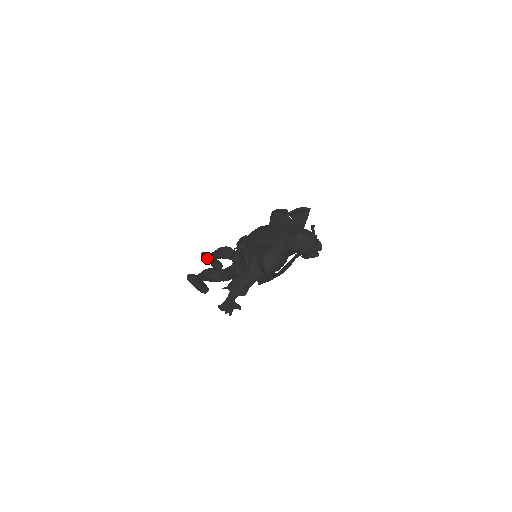
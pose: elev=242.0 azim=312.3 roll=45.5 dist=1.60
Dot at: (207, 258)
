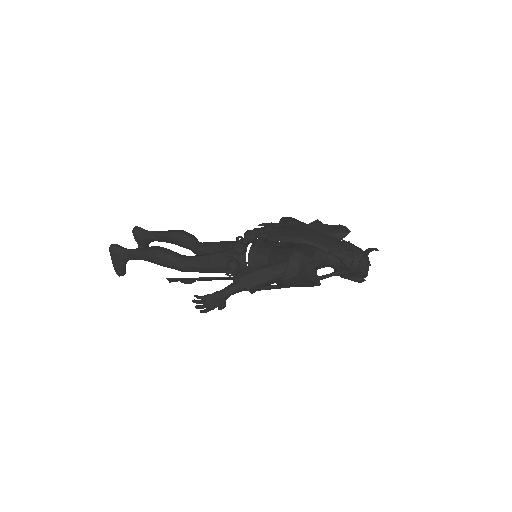
Dot at: (142, 235)
